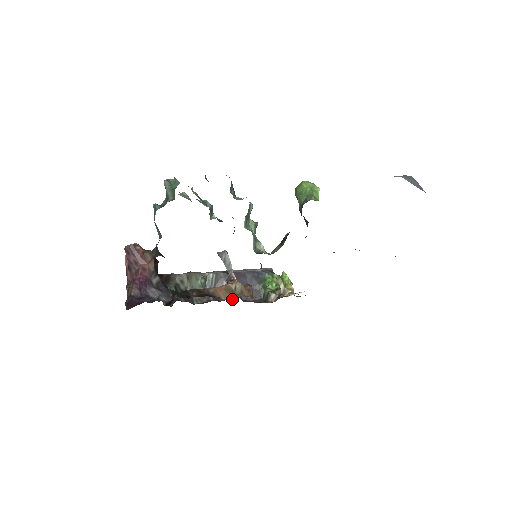
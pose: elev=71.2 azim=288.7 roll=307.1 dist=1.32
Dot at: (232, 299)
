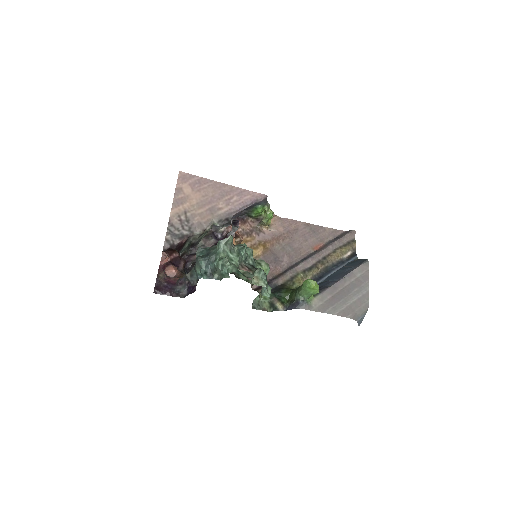
Dot at: (224, 234)
